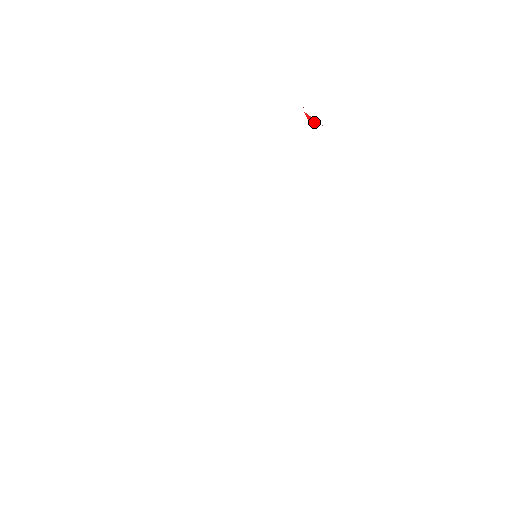
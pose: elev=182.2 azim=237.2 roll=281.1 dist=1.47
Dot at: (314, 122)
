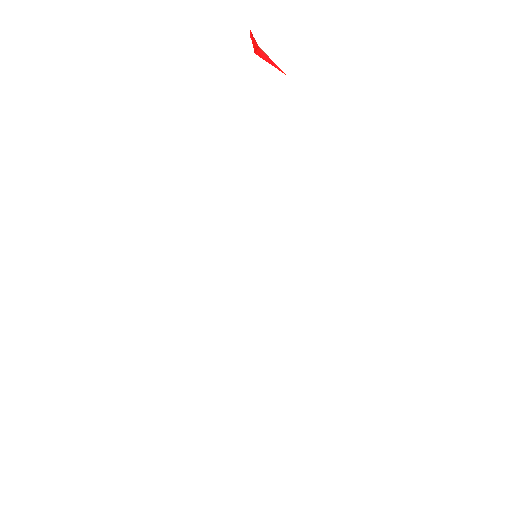
Dot at: (268, 62)
